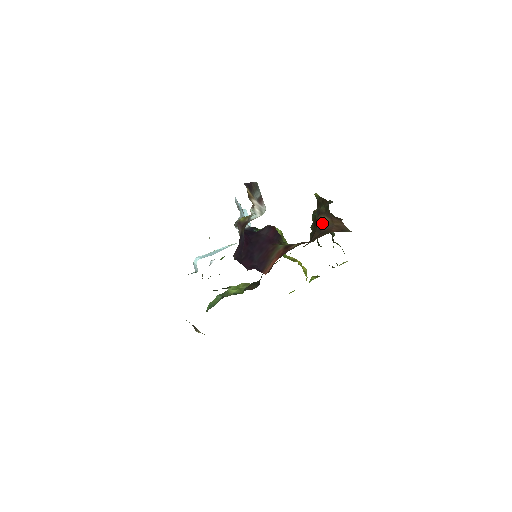
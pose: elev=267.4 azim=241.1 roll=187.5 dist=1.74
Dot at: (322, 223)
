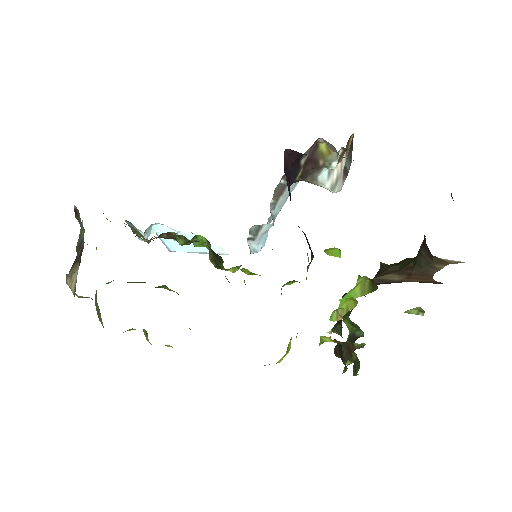
Dot at: (384, 280)
